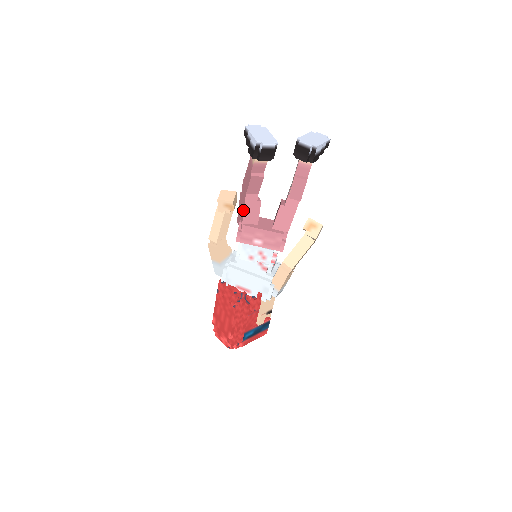
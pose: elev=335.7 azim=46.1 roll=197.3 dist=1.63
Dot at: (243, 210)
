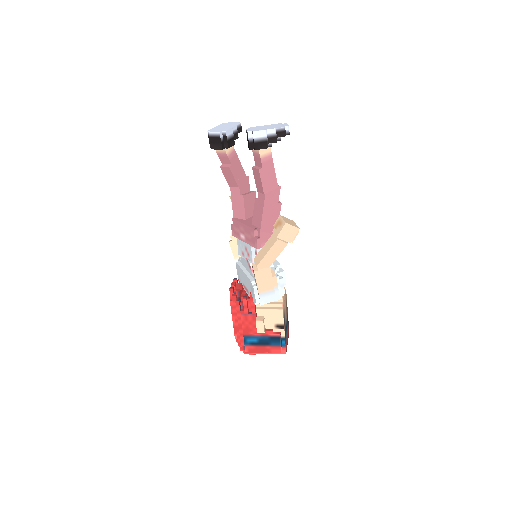
Dot at: (232, 204)
